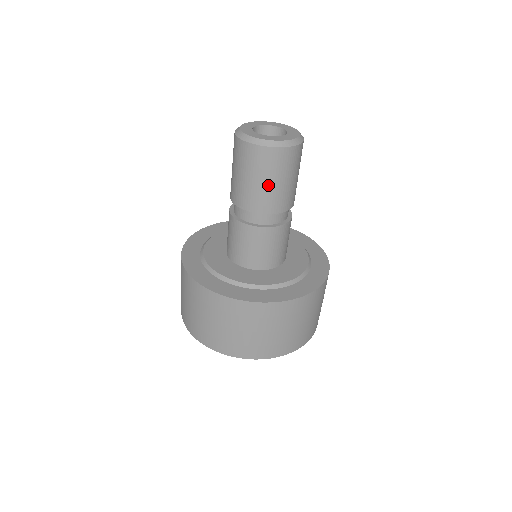
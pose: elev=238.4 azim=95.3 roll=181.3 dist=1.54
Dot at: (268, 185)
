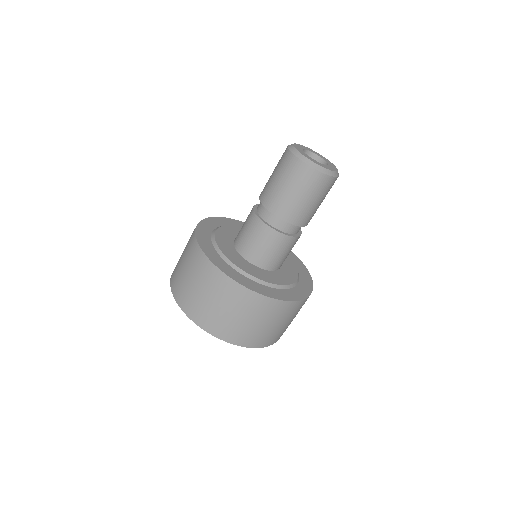
Dot at: (311, 204)
